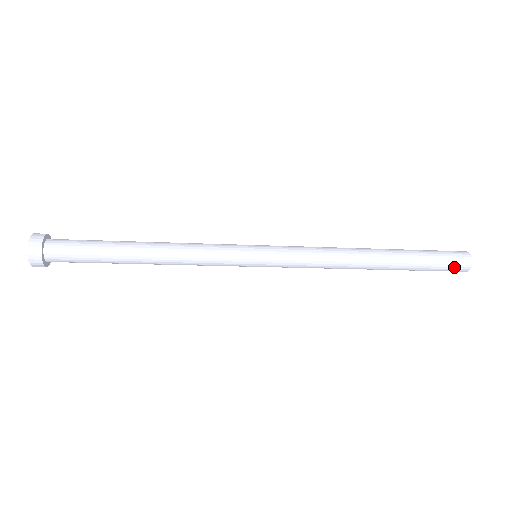
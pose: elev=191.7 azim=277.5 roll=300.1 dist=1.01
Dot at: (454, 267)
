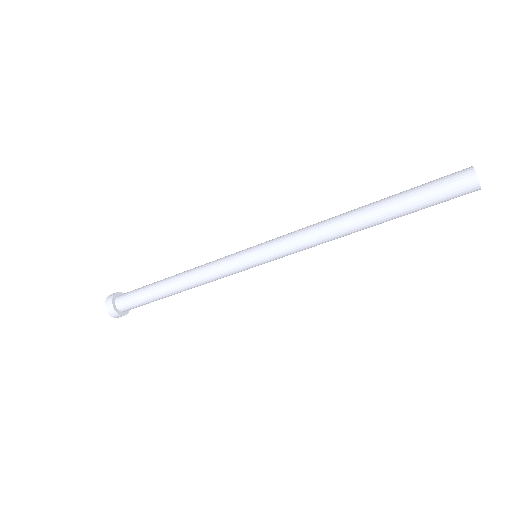
Dot at: (455, 189)
